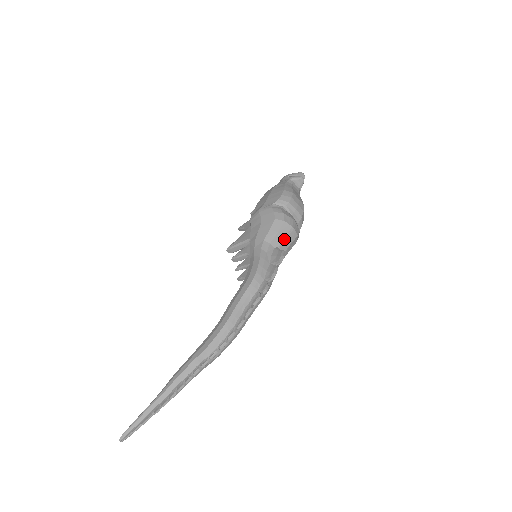
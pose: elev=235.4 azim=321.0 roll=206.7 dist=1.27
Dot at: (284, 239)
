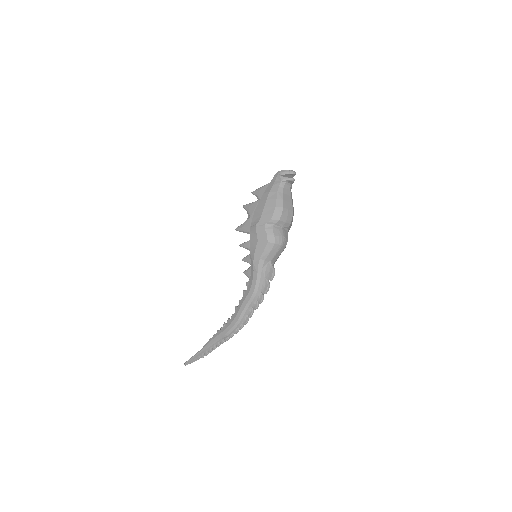
Dot at: (275, 255)
